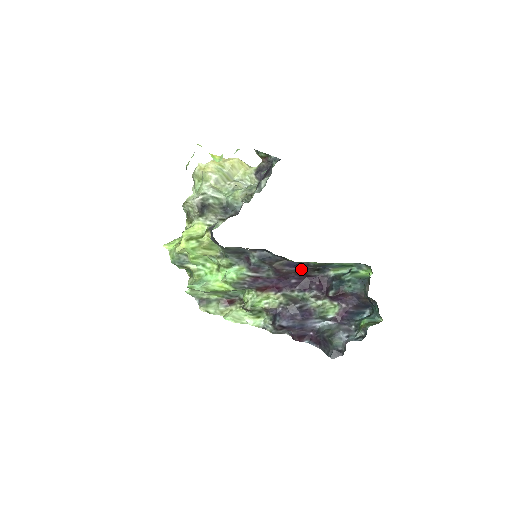
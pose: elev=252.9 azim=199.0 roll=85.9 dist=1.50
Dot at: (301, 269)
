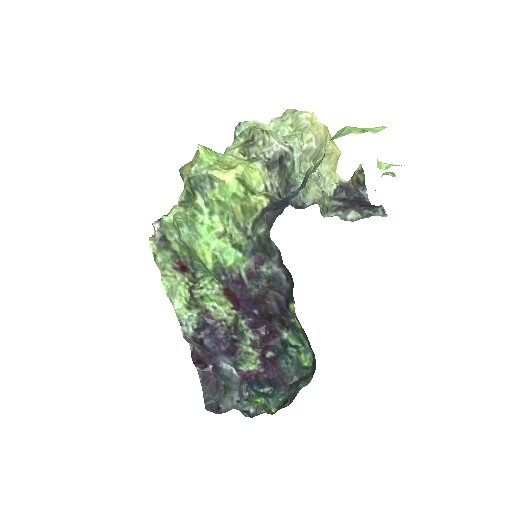
Dot at: (277, 312)
